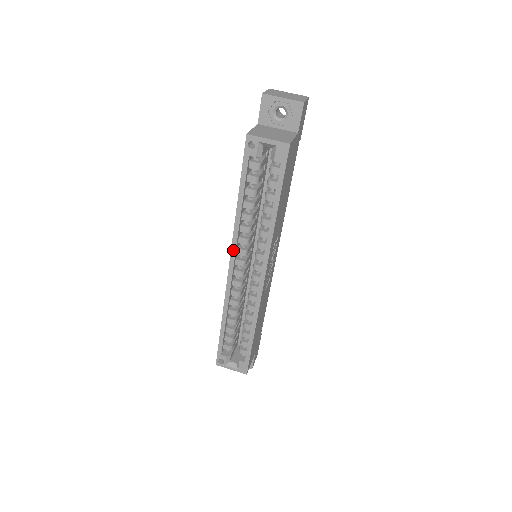
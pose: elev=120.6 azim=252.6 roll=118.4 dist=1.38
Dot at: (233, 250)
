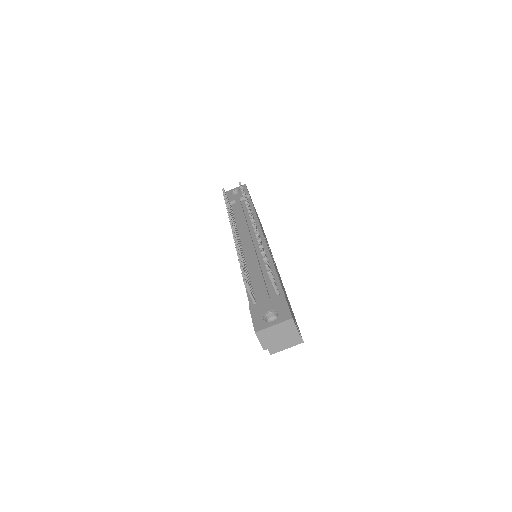
Dot at: occluded
